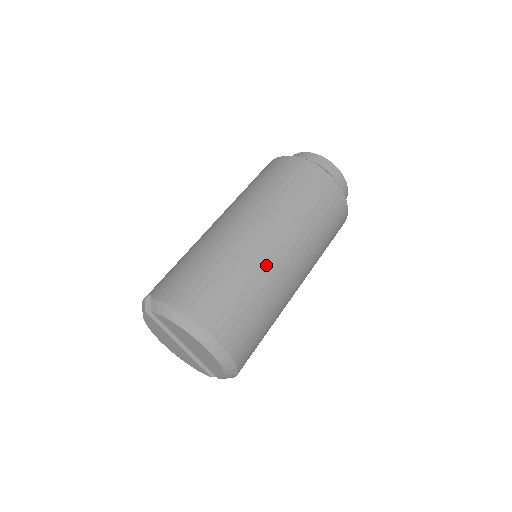
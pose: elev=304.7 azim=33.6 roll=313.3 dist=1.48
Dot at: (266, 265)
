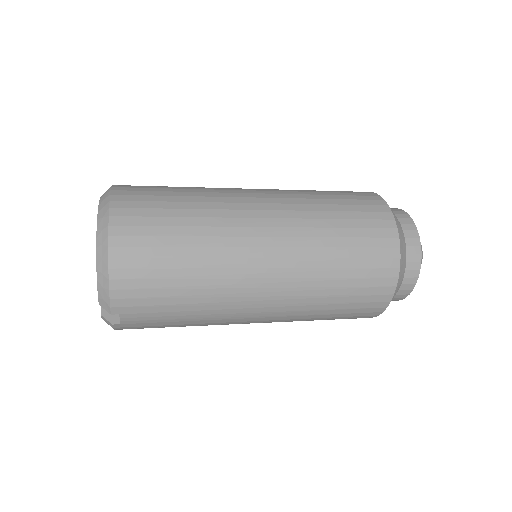
Dot at: (228, 201)
